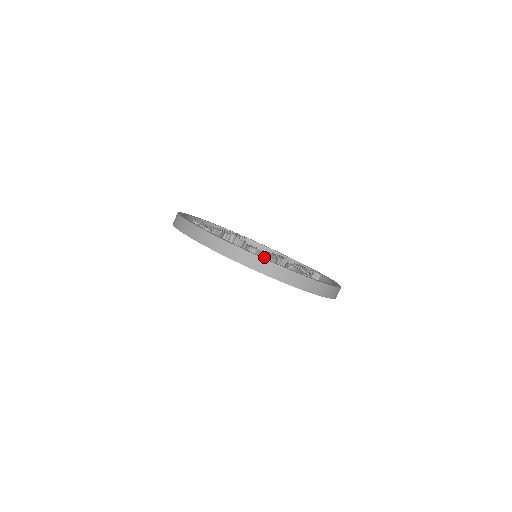
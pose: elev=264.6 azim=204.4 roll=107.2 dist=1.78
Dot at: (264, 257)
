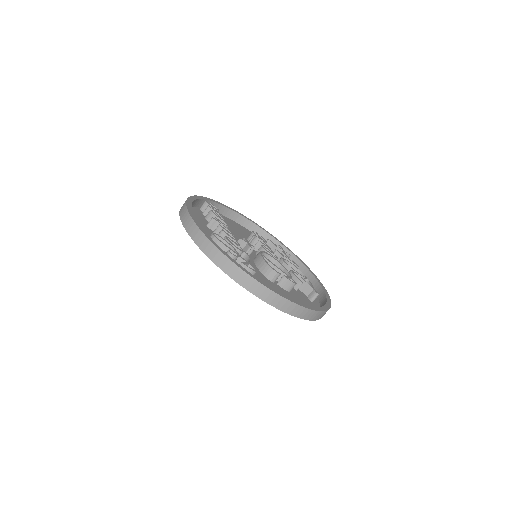
Dot at: (290, 283)
